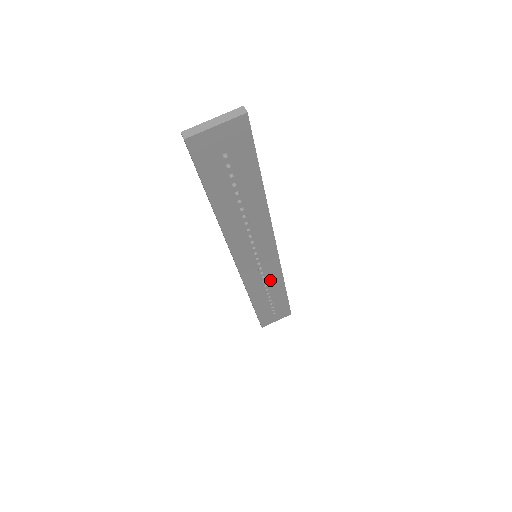
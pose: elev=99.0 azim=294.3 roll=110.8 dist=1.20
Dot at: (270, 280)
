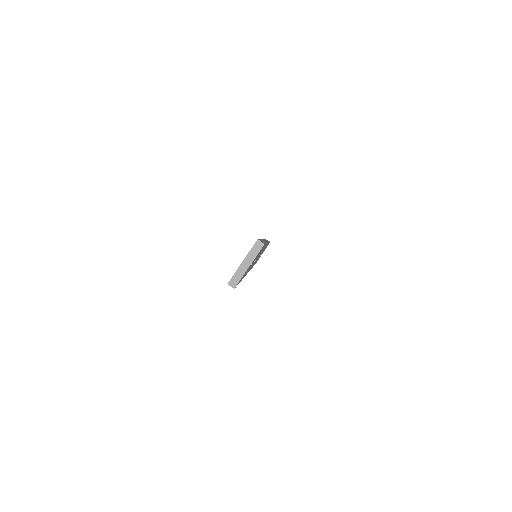
Dot at: occluded
